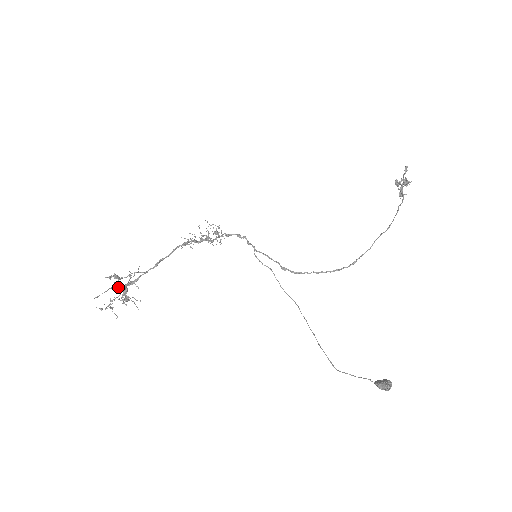
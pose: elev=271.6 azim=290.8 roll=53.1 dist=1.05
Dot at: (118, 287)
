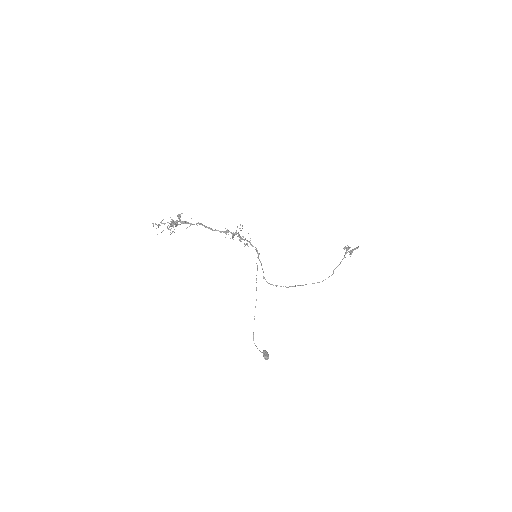
Dot at: occluded
